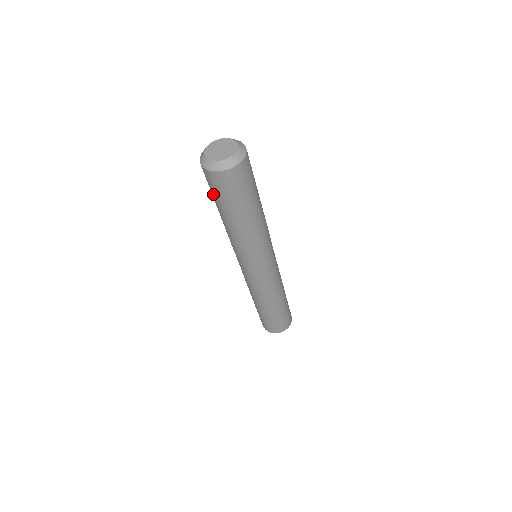
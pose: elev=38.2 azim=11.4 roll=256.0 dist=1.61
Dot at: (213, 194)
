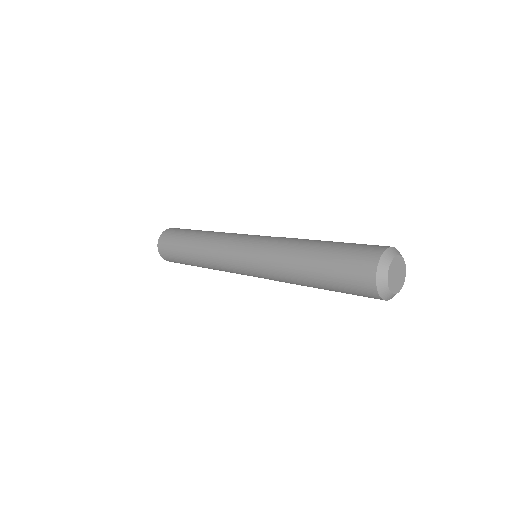
Dot at: (340, 262)
